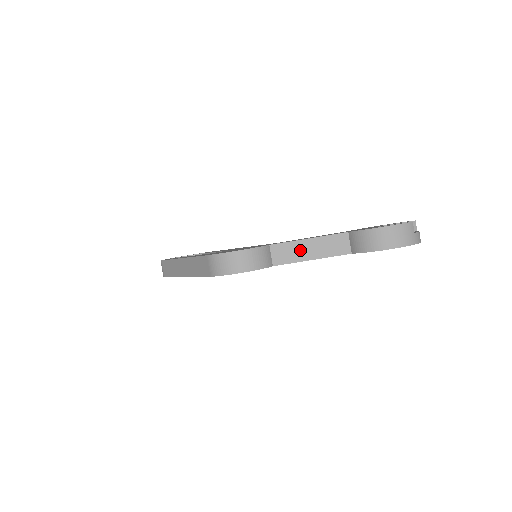
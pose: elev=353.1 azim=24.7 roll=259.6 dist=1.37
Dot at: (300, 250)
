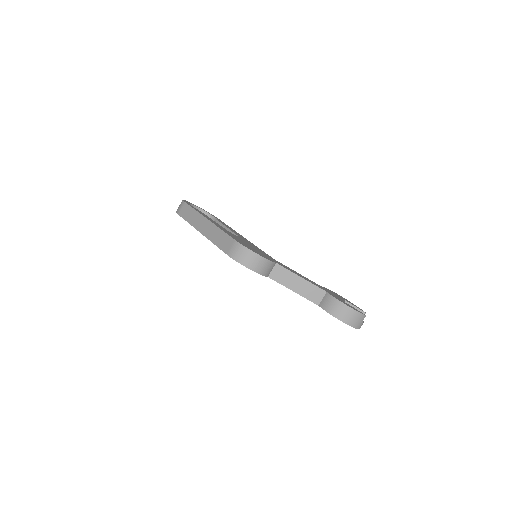
Dot at: (291, 280)
